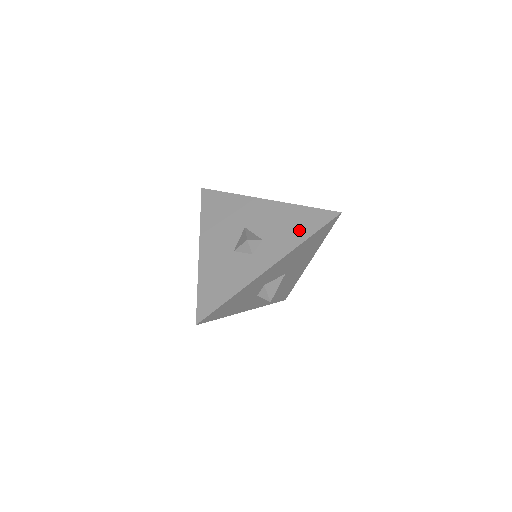
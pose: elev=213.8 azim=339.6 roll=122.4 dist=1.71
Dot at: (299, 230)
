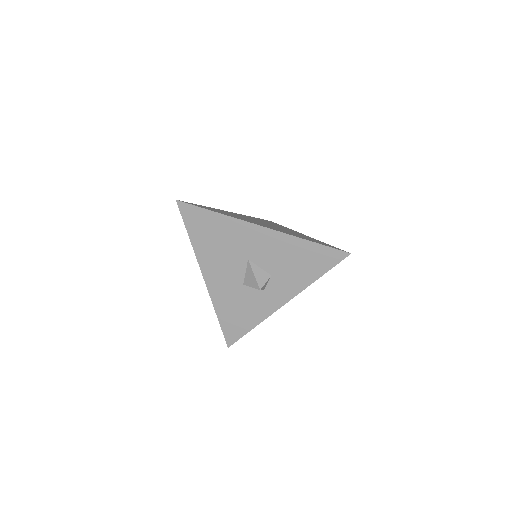
Dot at: (308, 269)
